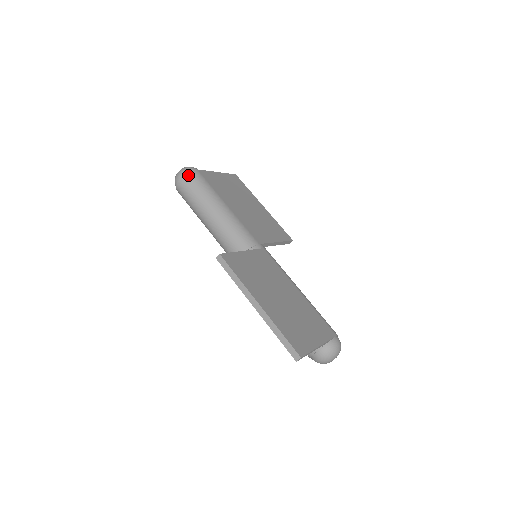
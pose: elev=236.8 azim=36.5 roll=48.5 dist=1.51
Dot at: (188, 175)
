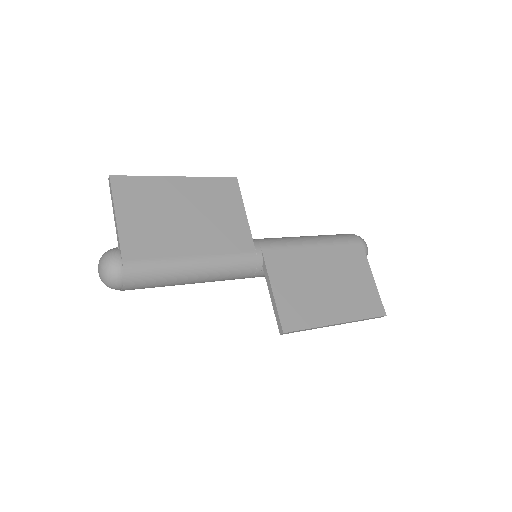
Dot at: (128, 280)
